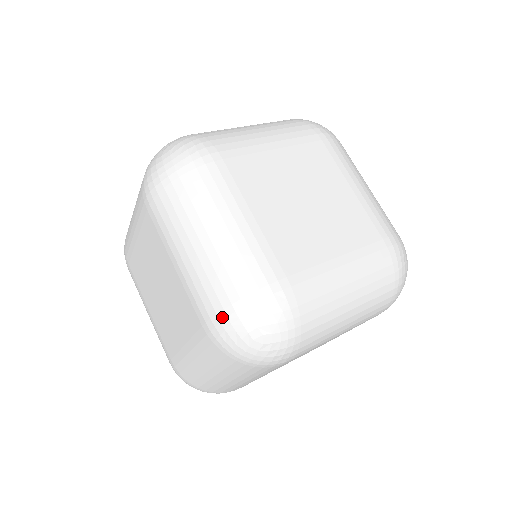
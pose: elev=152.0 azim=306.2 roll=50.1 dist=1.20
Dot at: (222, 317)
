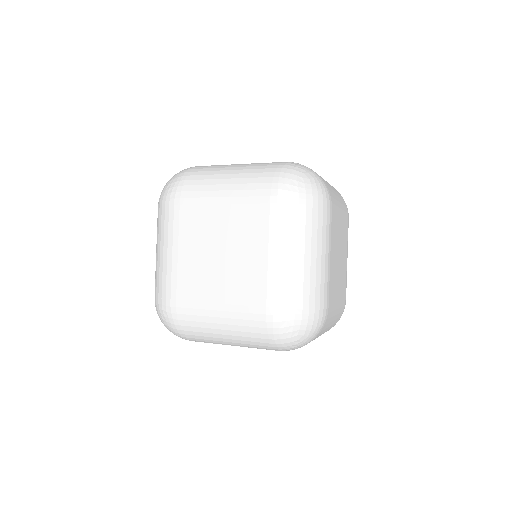
Dot at: (276, 180)
